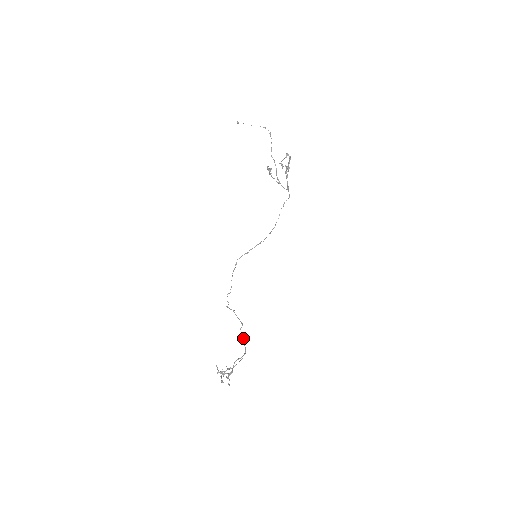
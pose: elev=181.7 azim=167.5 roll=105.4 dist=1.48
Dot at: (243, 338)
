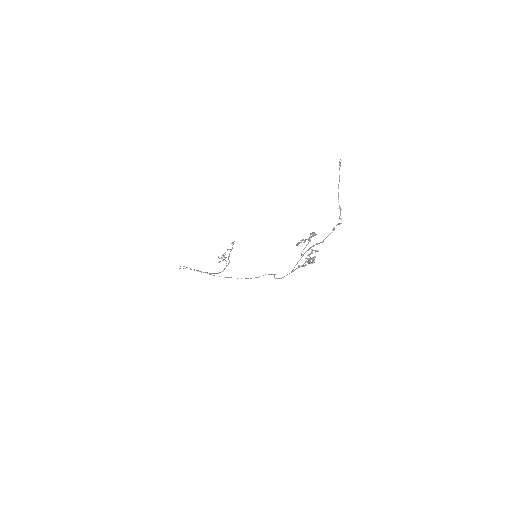
Dot at: (210, 273)
